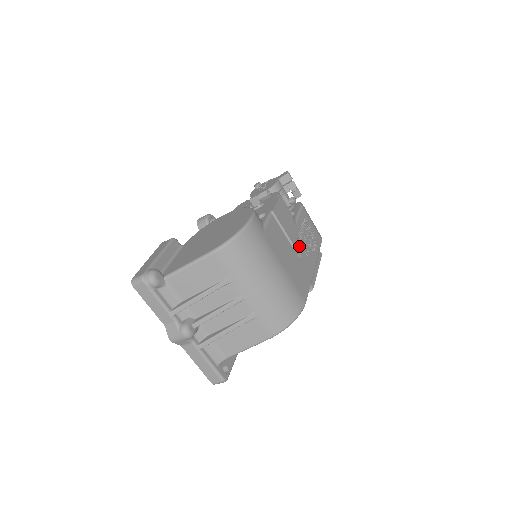
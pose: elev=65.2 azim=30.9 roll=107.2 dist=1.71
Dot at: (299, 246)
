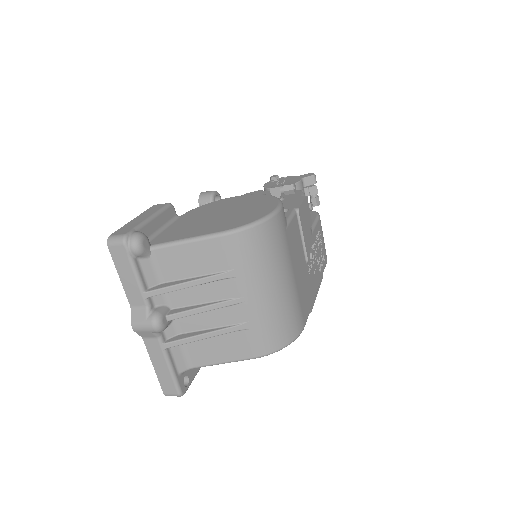
Dot at: (310, 259)
